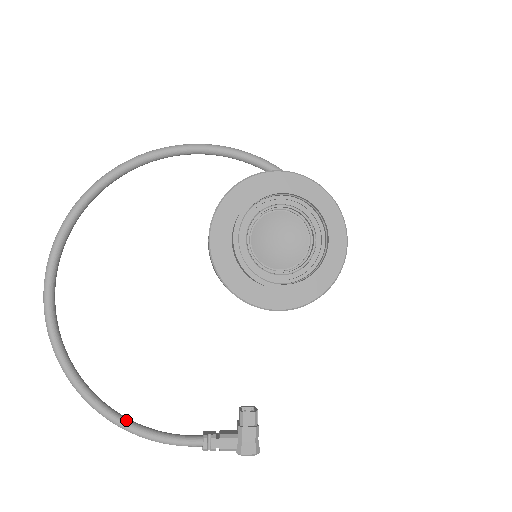
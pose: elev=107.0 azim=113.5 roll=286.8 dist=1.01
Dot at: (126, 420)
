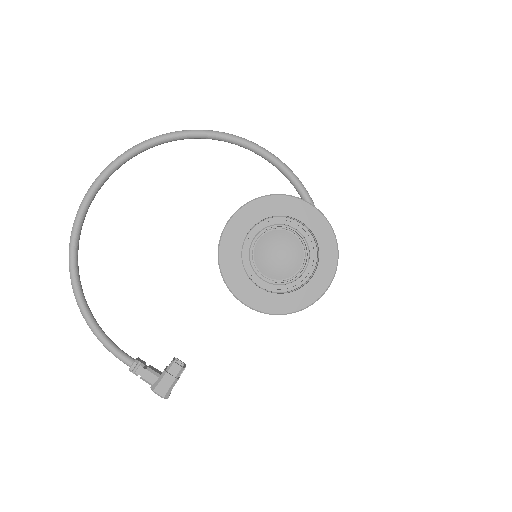
Dot at: (90, 313)
